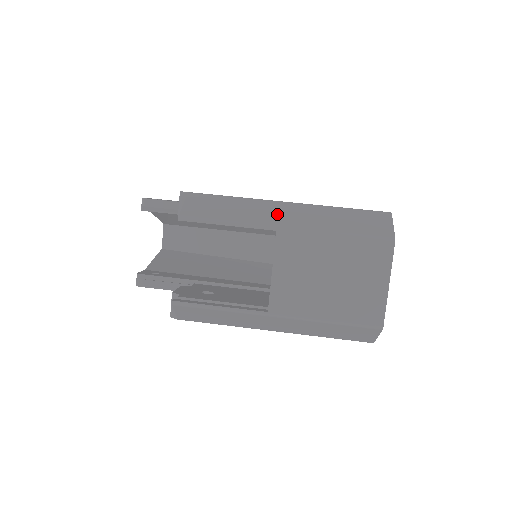
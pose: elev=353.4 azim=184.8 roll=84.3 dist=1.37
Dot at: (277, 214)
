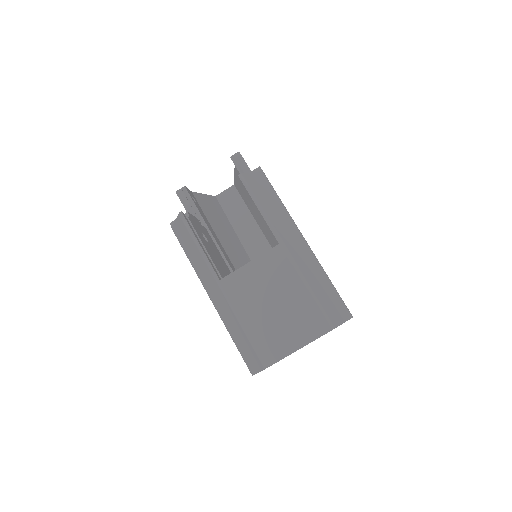
Dot at: (292, 238)
